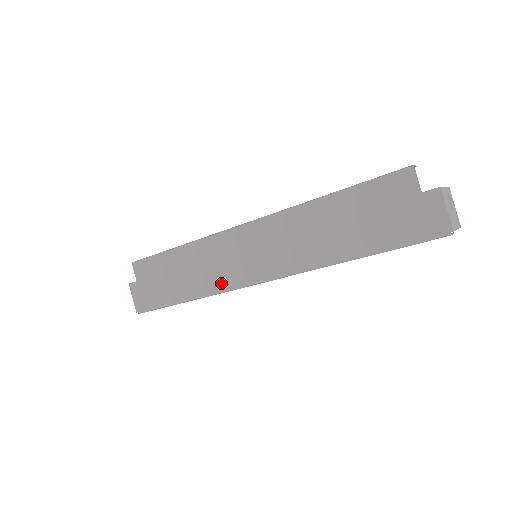
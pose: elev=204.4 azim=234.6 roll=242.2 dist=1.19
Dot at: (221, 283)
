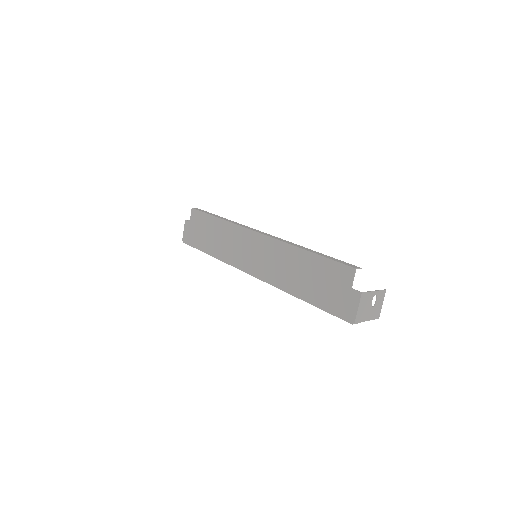
Dot at: (231, 258)
